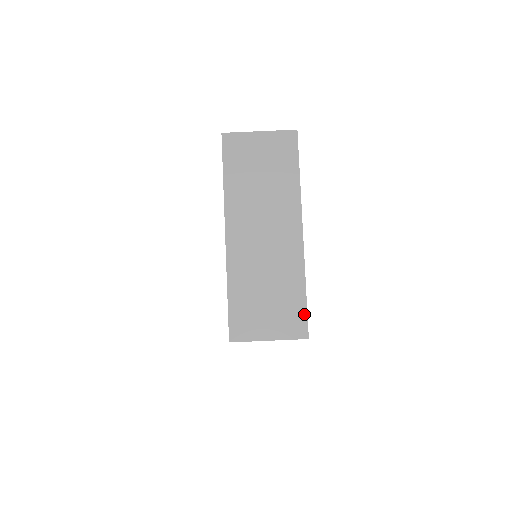
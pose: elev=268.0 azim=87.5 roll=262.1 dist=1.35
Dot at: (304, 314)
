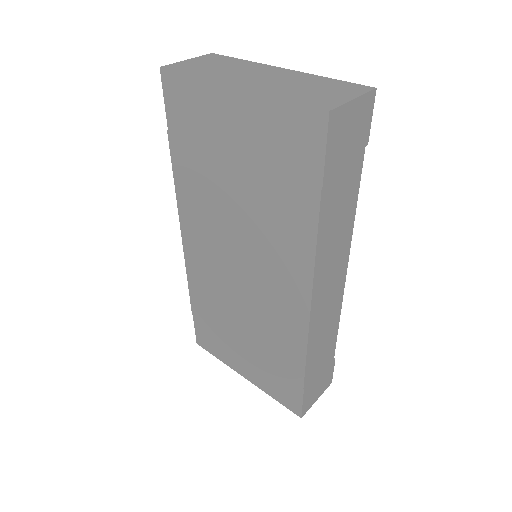
Dot at: (351, 84)
